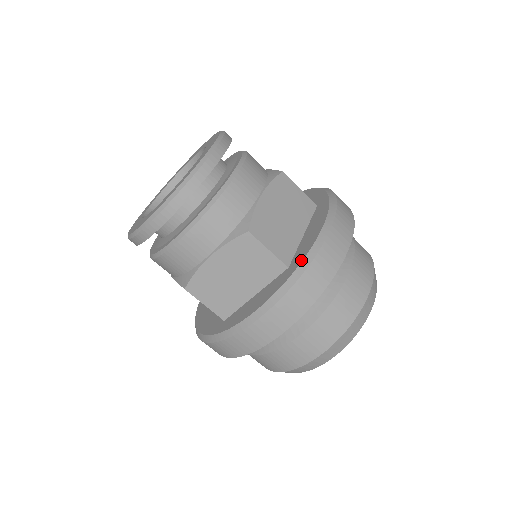
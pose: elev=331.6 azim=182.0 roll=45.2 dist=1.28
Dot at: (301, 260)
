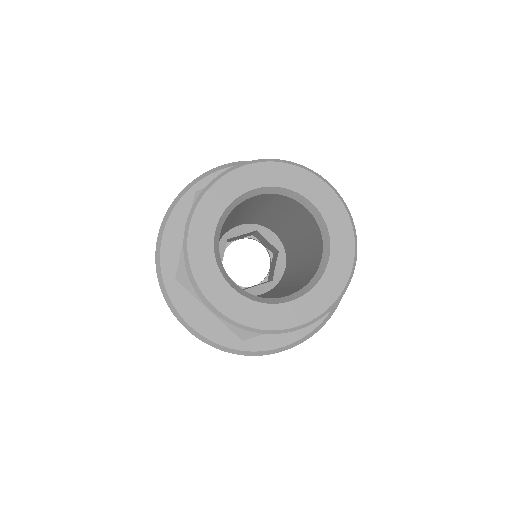
Dot at: occluded
